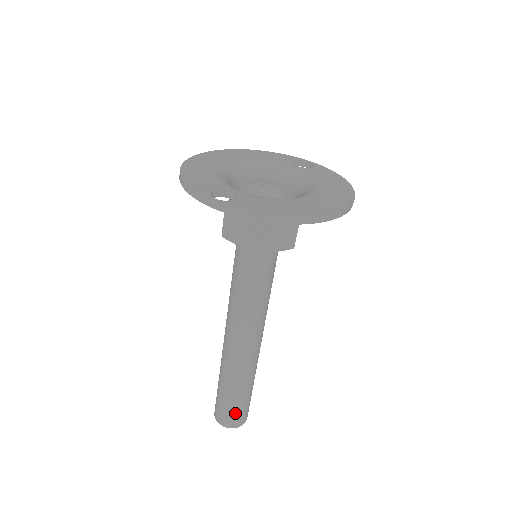
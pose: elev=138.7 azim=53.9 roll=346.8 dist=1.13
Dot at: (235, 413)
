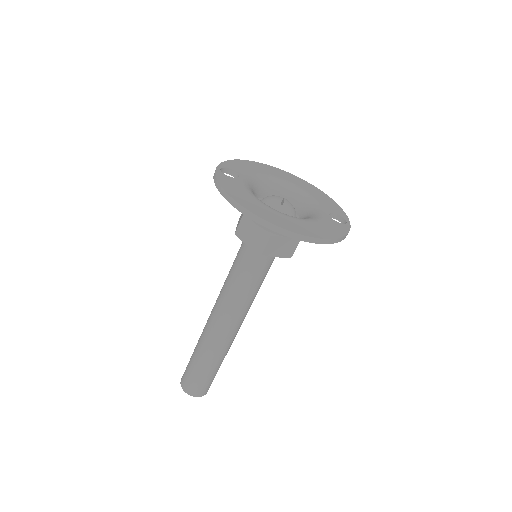
Dot at: (188, 376)
